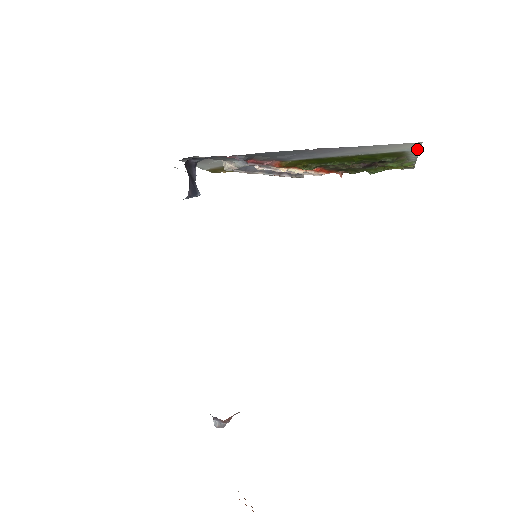
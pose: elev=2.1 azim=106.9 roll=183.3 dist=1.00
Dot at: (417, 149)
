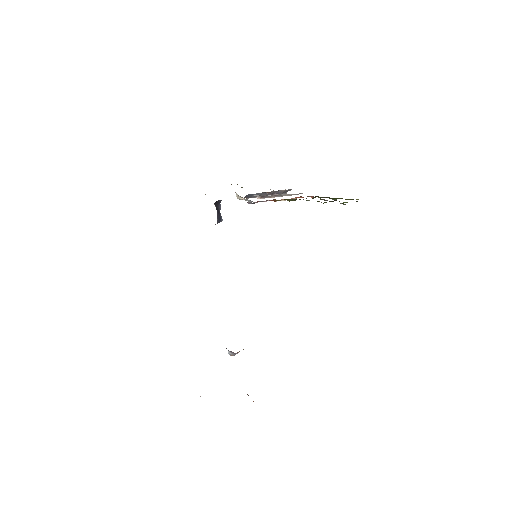
Dot at: occluded
